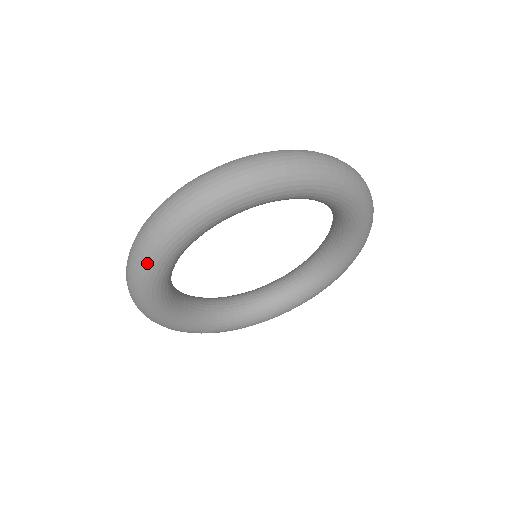
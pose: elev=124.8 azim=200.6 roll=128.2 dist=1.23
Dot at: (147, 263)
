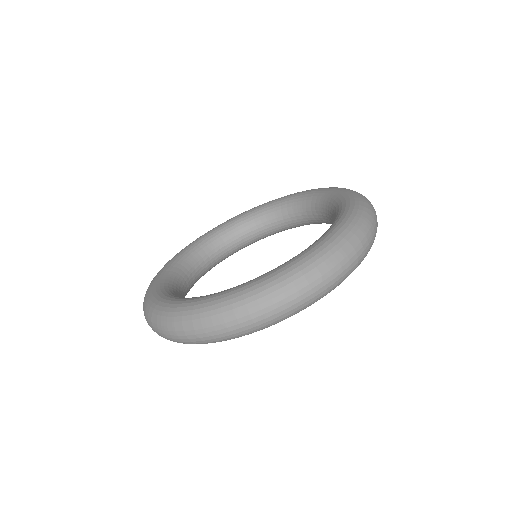
Dot at: (214, 342)
